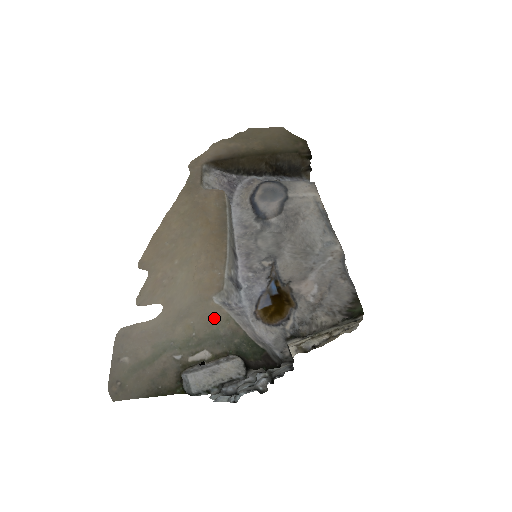
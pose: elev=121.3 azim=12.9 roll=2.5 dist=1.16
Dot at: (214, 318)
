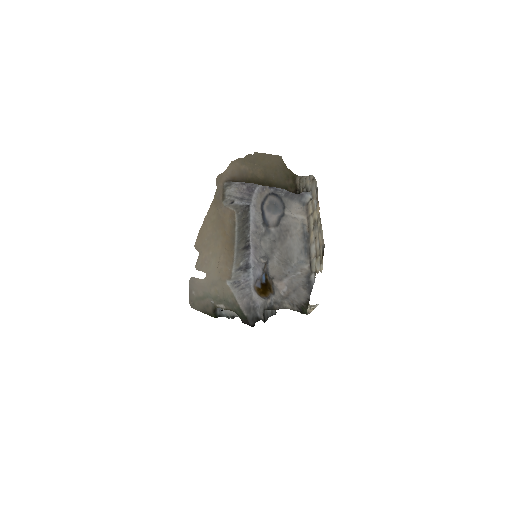
Dot at: (226, 292)
